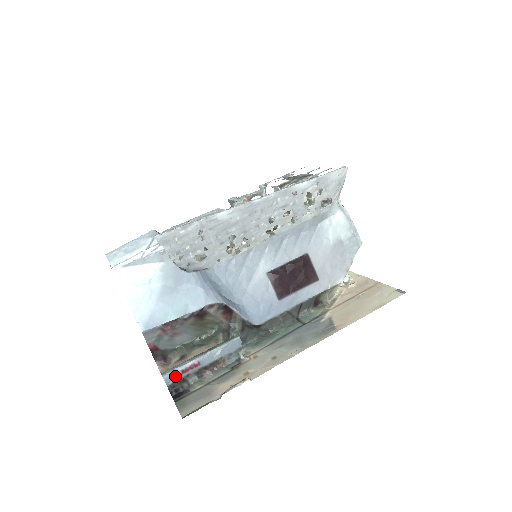
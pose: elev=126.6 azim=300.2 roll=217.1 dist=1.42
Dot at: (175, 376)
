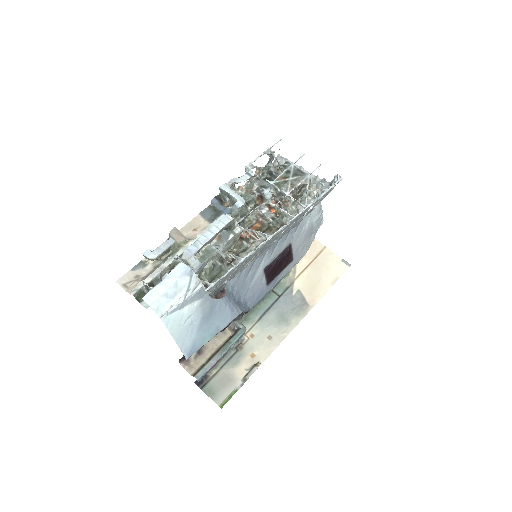
Dot at: (204, 375)
